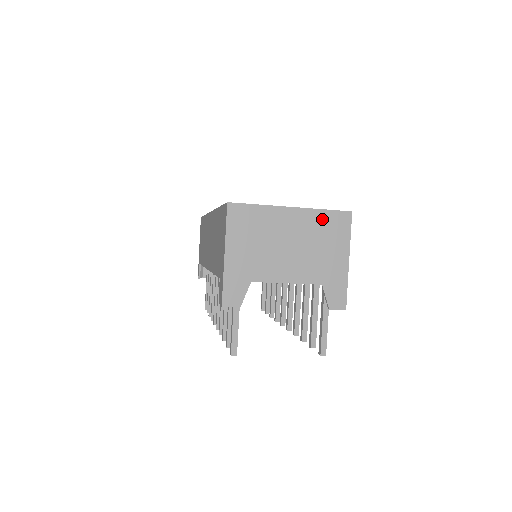
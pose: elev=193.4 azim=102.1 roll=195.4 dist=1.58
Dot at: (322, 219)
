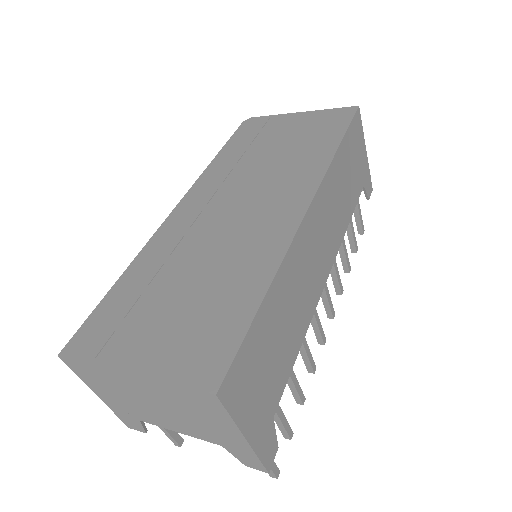
Dot at: (177, 393)
